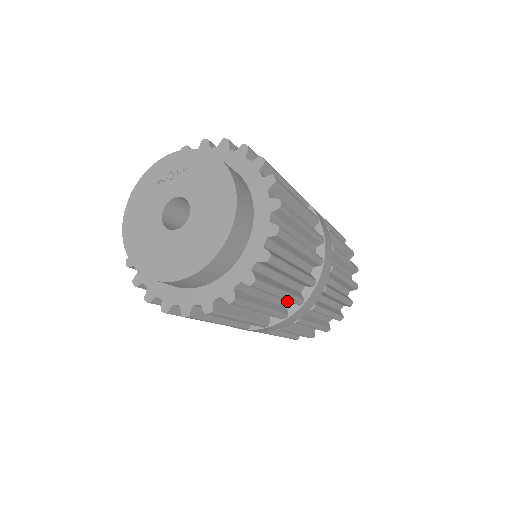
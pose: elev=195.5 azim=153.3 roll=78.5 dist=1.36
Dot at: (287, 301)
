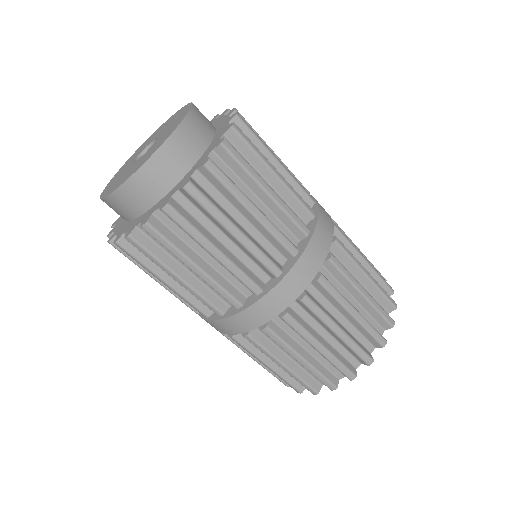
Dot at: occluded
